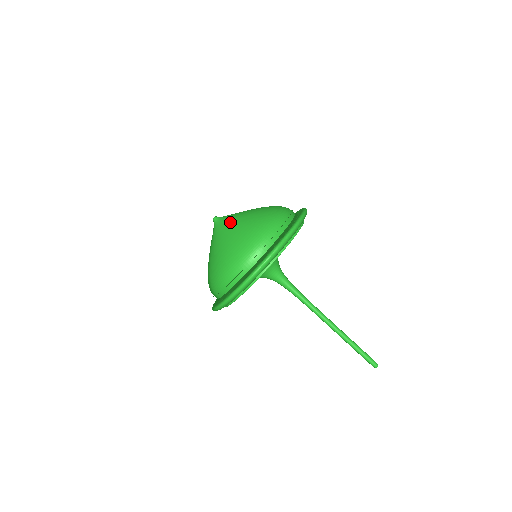
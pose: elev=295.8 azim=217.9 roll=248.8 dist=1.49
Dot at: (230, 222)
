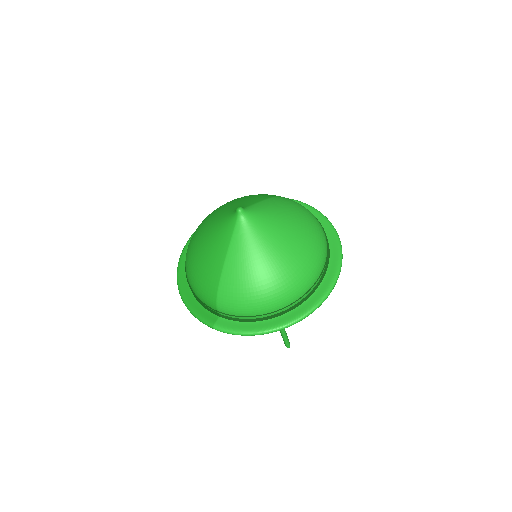
Dot at: (270, 230)
